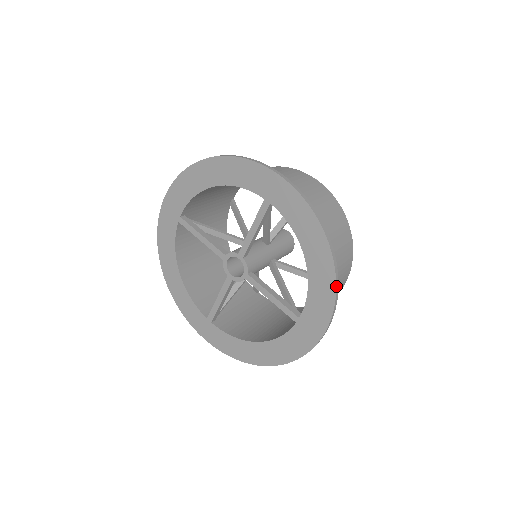
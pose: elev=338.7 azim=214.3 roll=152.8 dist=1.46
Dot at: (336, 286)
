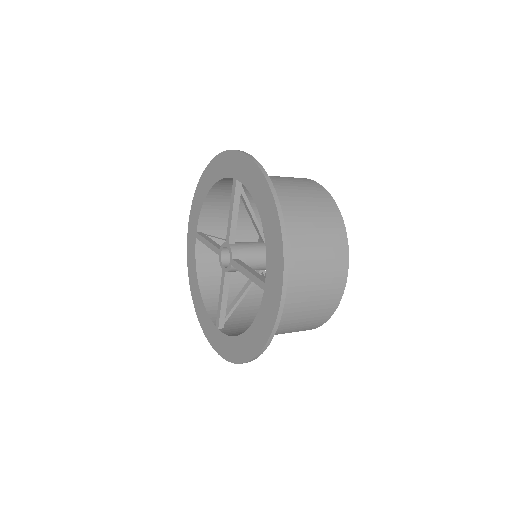
Dot at: (281, 229)
